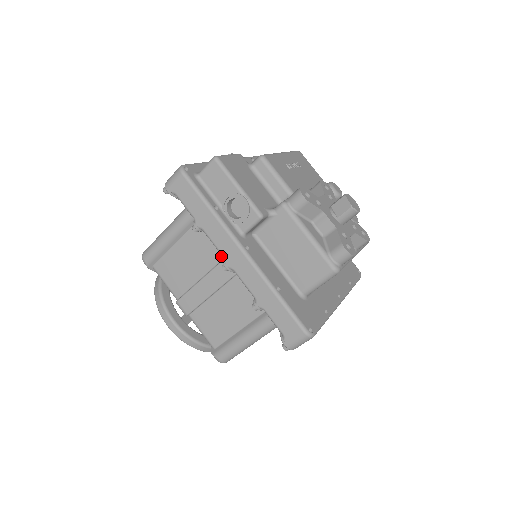
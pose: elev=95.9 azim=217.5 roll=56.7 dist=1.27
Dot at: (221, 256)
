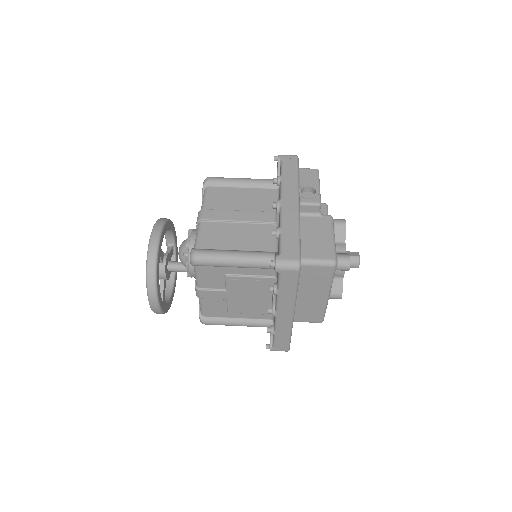
Dot at: (265, 210)
